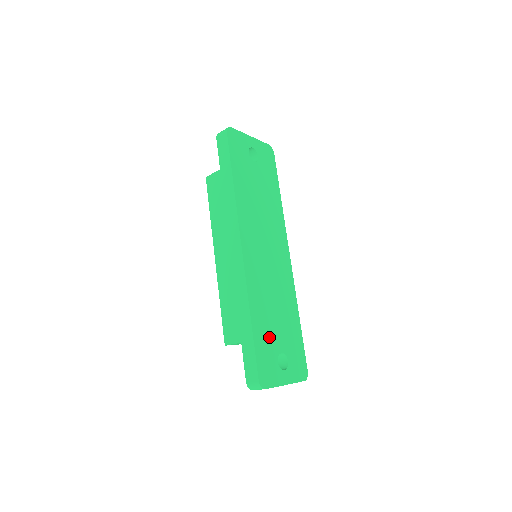
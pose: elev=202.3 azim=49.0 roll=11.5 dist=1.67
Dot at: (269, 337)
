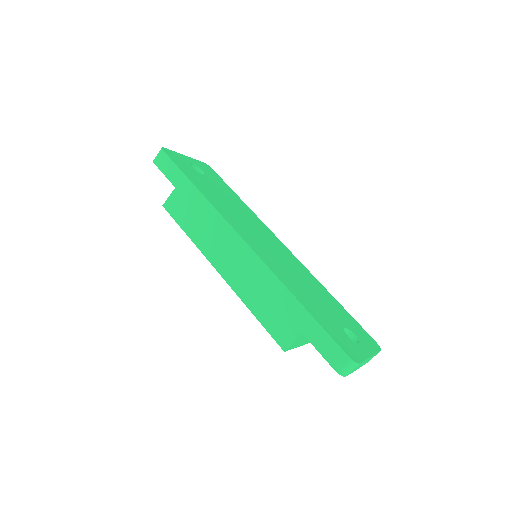
Dot at: (324, 315)
